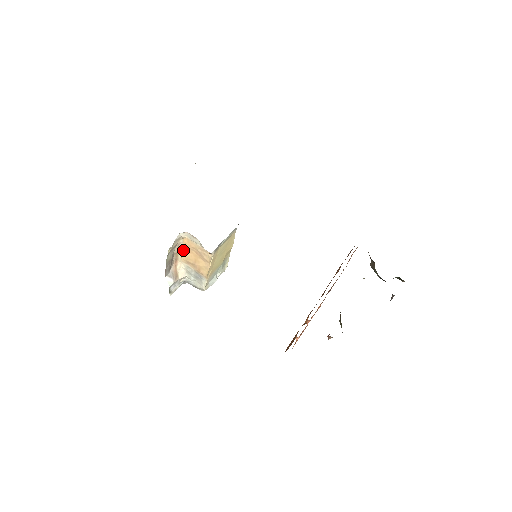
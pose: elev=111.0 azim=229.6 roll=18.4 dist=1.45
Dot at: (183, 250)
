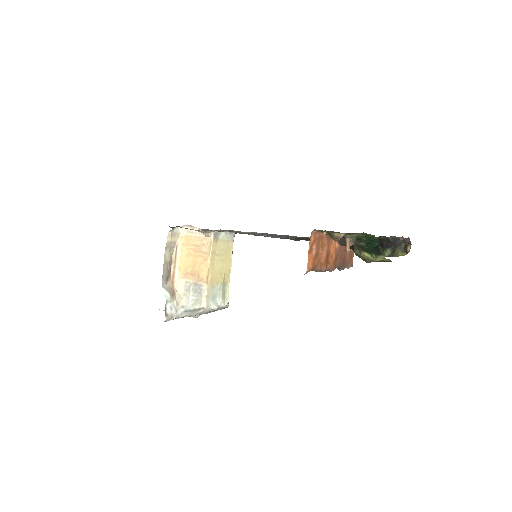
Dot at: (181, 258)
